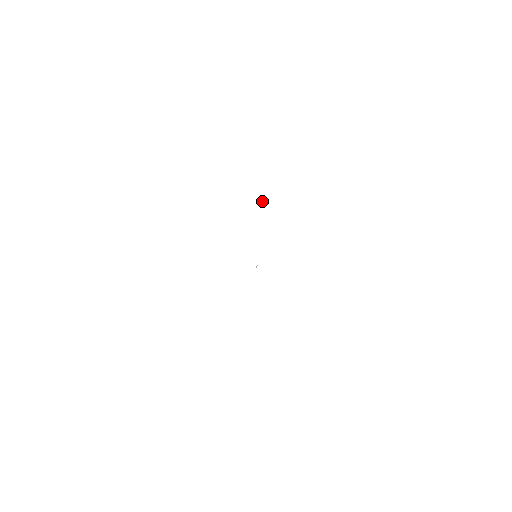
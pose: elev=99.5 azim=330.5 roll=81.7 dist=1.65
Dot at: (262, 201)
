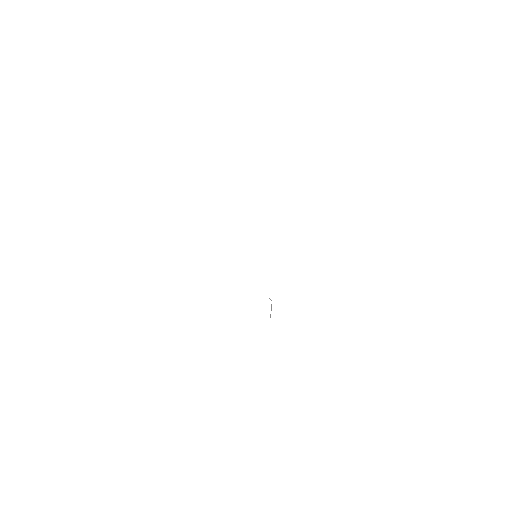
Dot at: occluded
